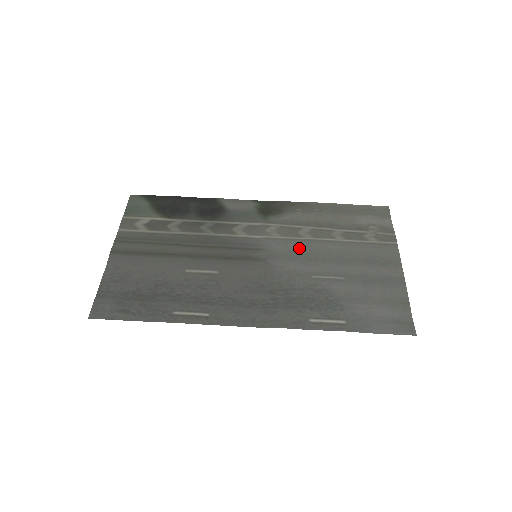
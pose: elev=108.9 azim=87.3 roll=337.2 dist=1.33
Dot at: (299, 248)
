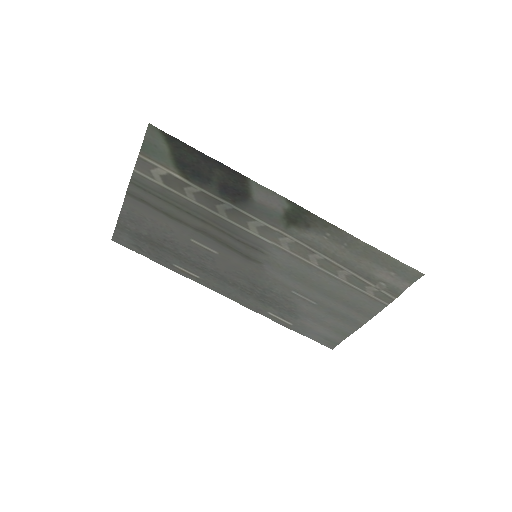
Dot at: (298, 268)
